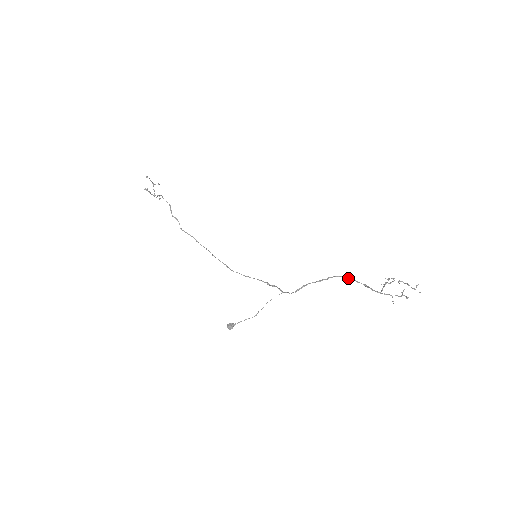
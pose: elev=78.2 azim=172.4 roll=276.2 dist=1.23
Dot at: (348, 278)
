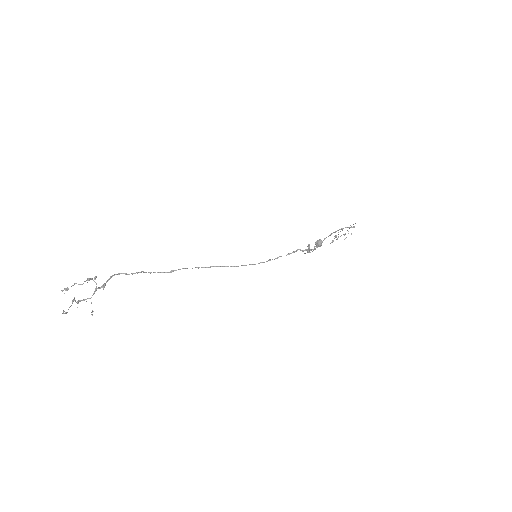
Dot at: occluded
